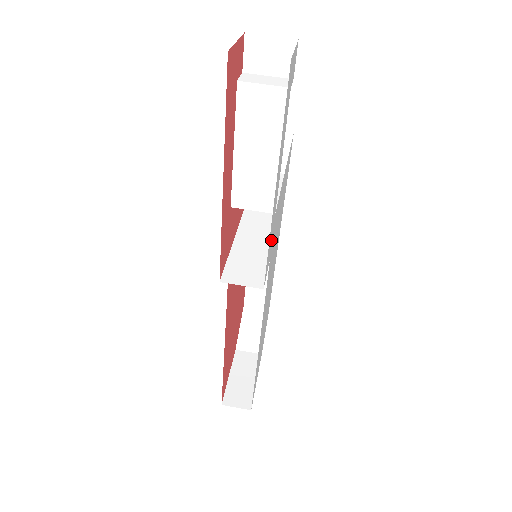
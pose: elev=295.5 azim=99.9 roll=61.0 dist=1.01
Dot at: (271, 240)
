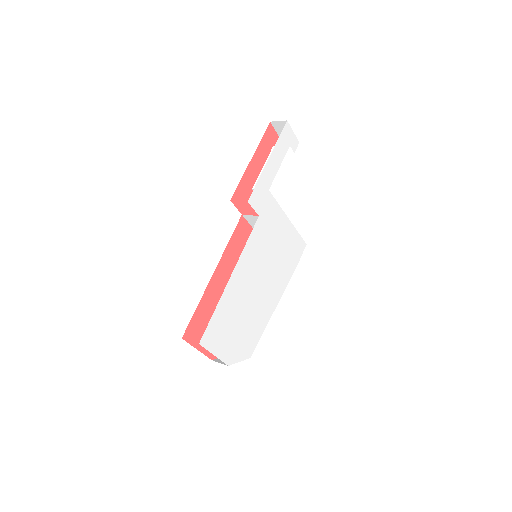
Dot at: (262, 197)
